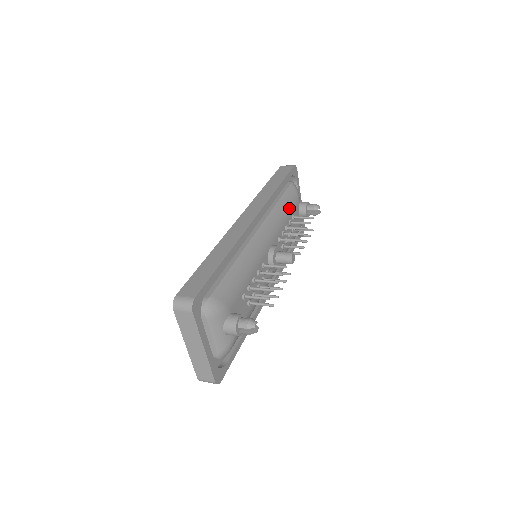
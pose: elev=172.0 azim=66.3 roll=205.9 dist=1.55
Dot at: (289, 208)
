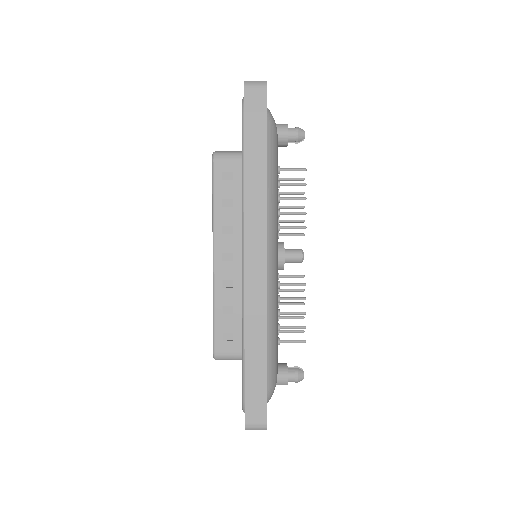
Dot at: (276, 171)
